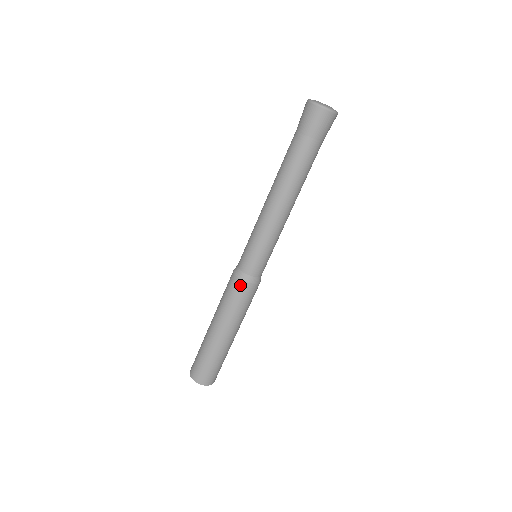
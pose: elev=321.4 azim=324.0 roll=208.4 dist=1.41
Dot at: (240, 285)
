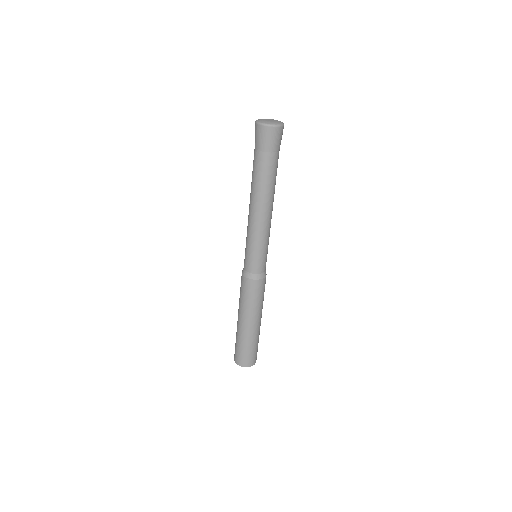
Dot at: (243, 280)
